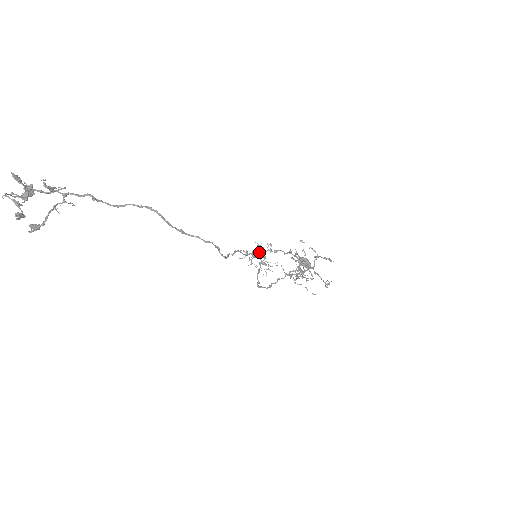
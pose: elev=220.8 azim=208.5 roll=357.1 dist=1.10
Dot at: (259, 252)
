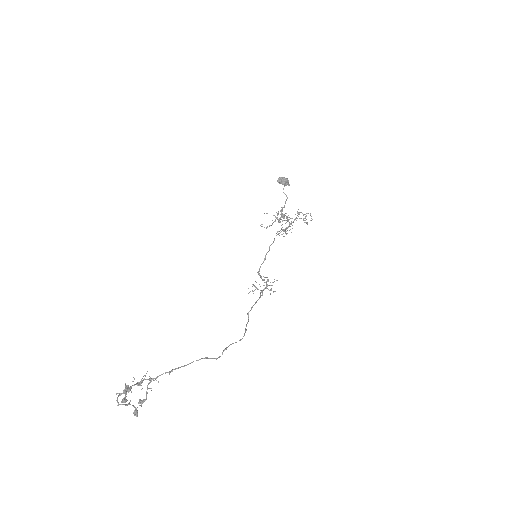
Dot at: (264, 280)
